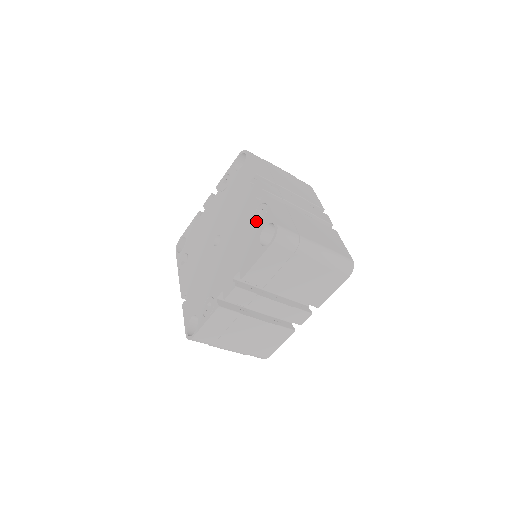
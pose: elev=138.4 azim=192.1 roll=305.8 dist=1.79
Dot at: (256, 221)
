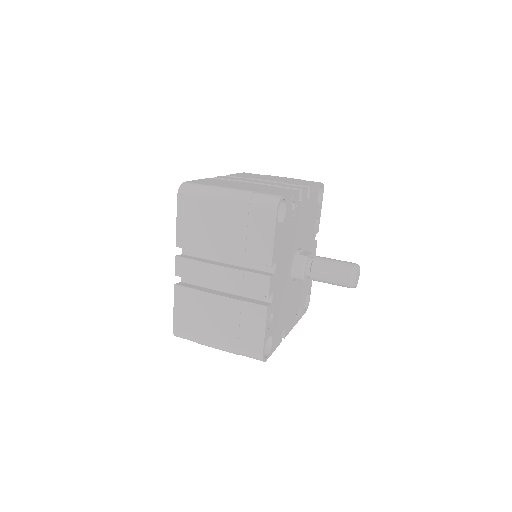
Dot at: occluded
